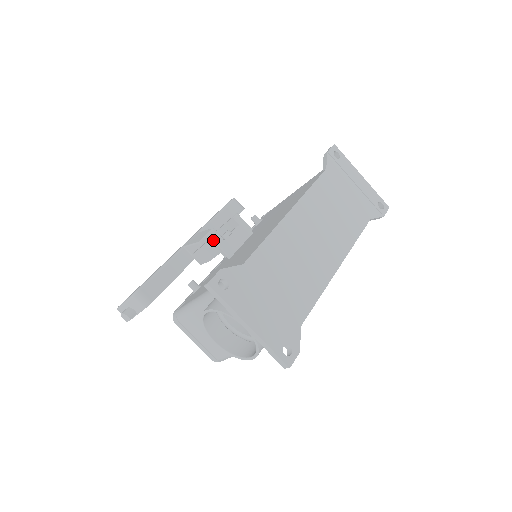
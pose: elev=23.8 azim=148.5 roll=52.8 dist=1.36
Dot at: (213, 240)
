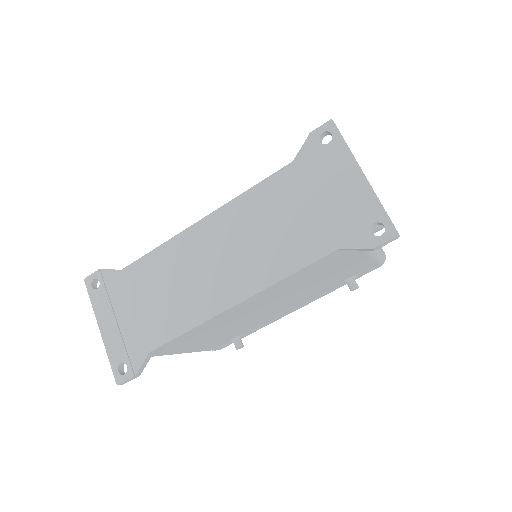
Dot at: occluded
